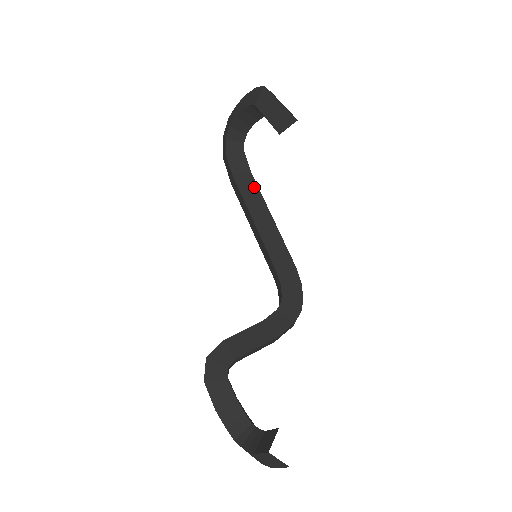
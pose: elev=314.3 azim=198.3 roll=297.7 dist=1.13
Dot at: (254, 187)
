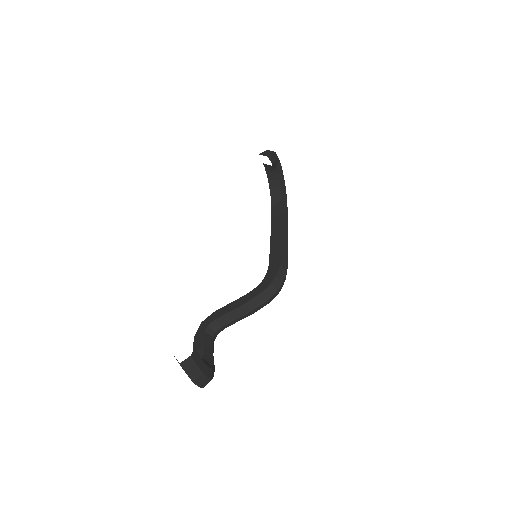
Dot at: (280, 218)
